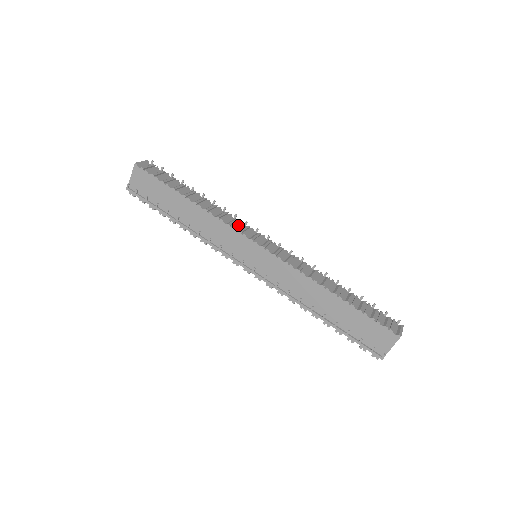
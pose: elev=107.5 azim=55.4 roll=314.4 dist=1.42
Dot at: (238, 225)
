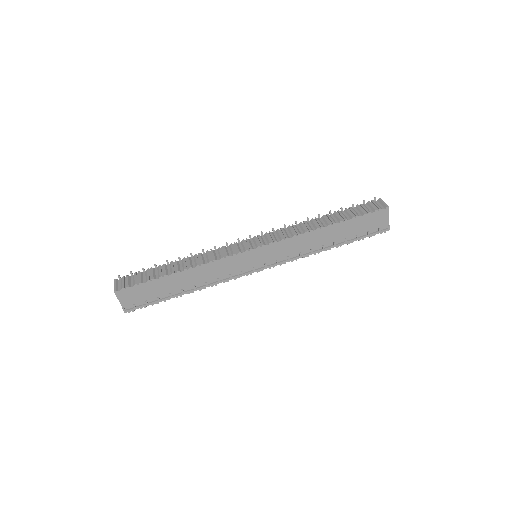
Dot at: (226, 251)
